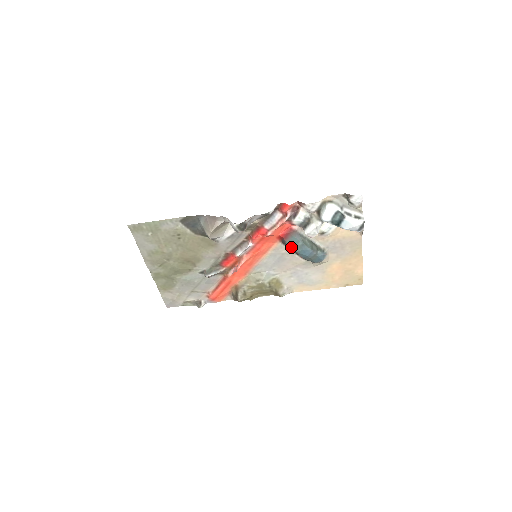
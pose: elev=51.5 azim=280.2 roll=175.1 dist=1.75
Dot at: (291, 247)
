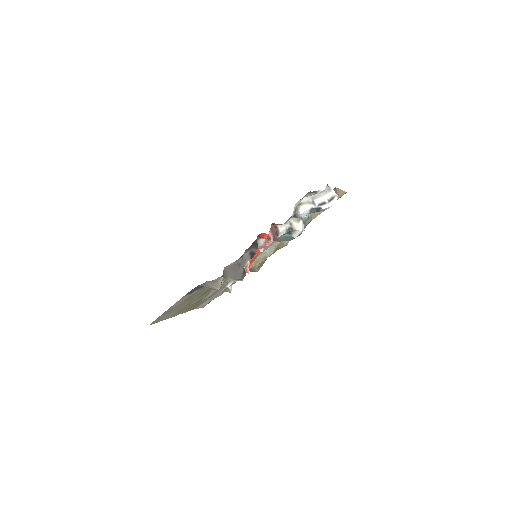
Dot at: occluded
